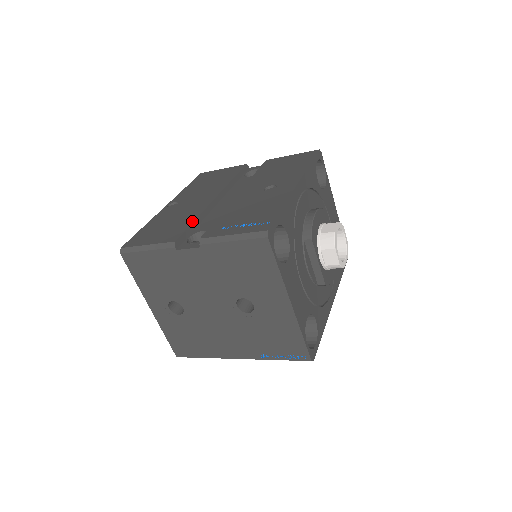
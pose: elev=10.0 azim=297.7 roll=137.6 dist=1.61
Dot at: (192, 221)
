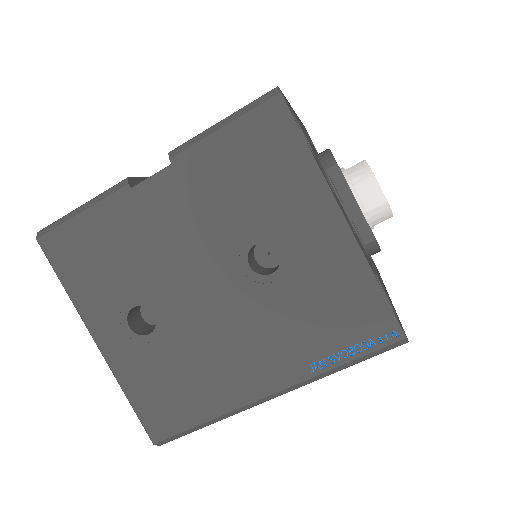
Dot at: occluded
